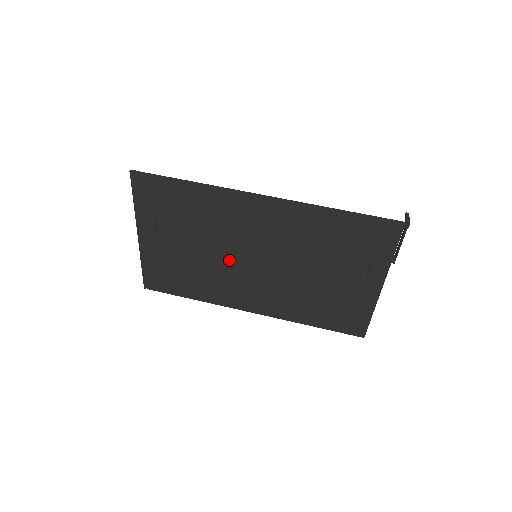
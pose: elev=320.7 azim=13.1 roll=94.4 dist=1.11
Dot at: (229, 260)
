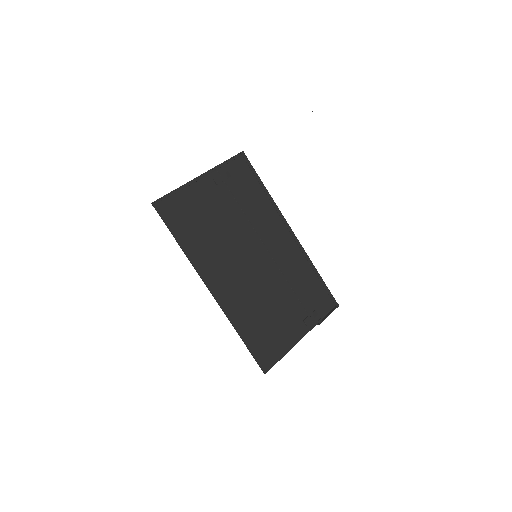
Dot at: (238, 243)
